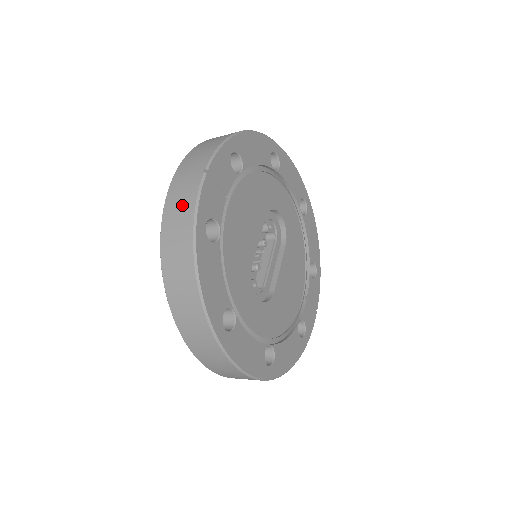
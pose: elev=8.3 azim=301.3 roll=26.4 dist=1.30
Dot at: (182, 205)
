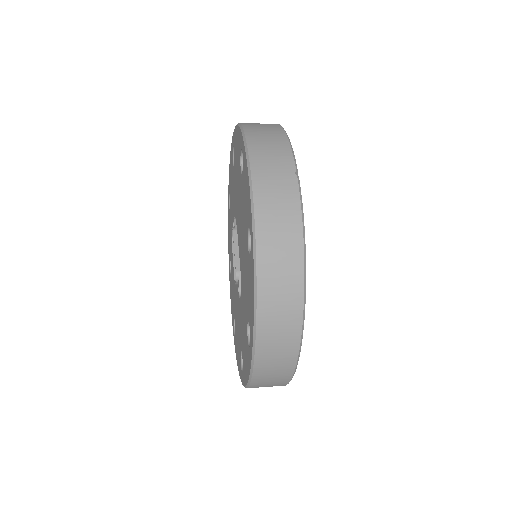
Dot at: (282, 211)
